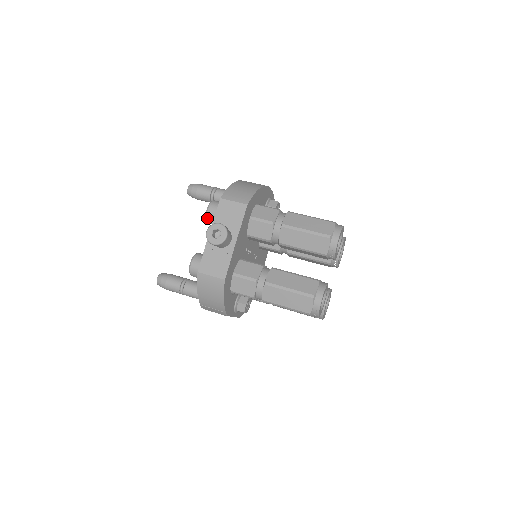
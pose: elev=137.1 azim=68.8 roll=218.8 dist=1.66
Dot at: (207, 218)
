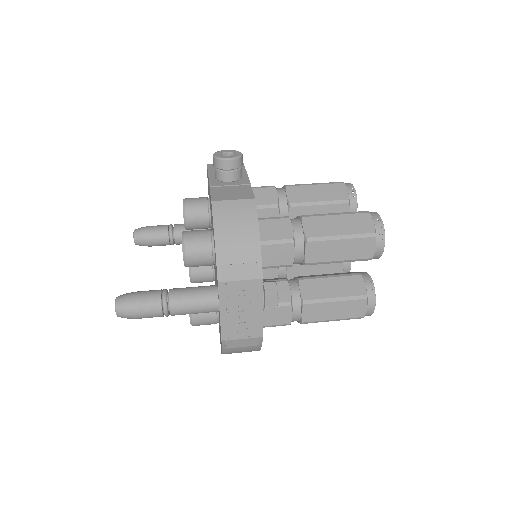
Dot at: (185, 209)
